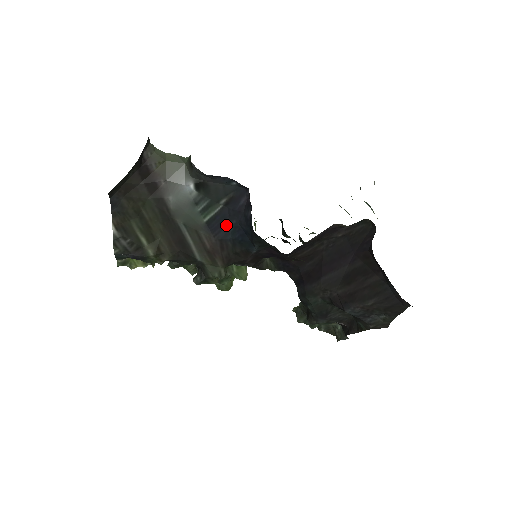
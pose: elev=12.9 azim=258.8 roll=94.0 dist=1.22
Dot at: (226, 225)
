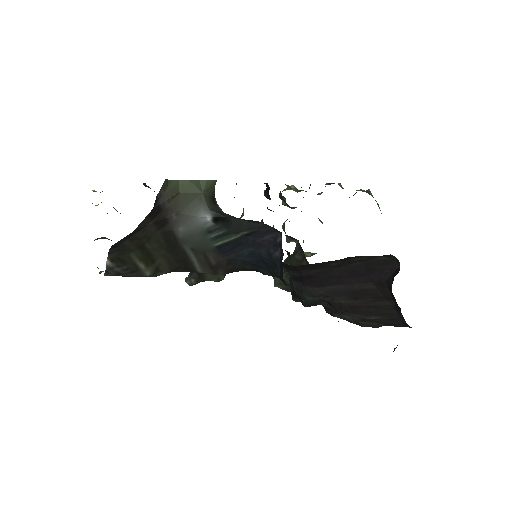
Dot at: (240, 249)
